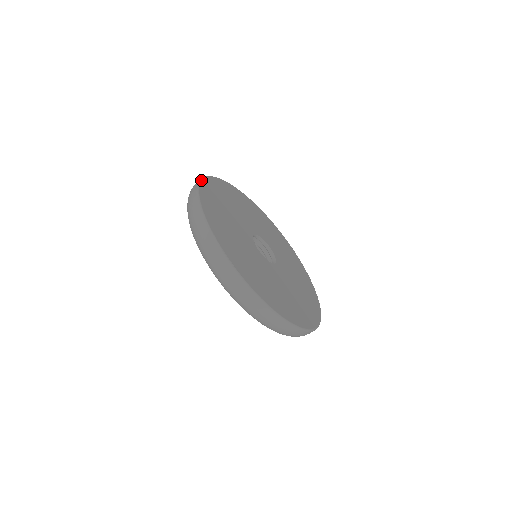
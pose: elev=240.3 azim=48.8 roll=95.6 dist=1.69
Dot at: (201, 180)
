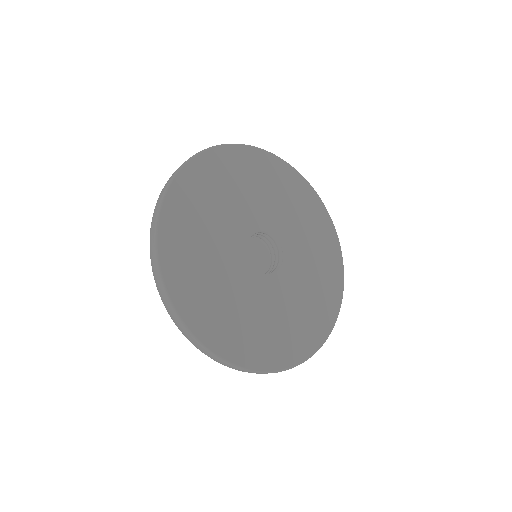
Dot at: (226, 144)
